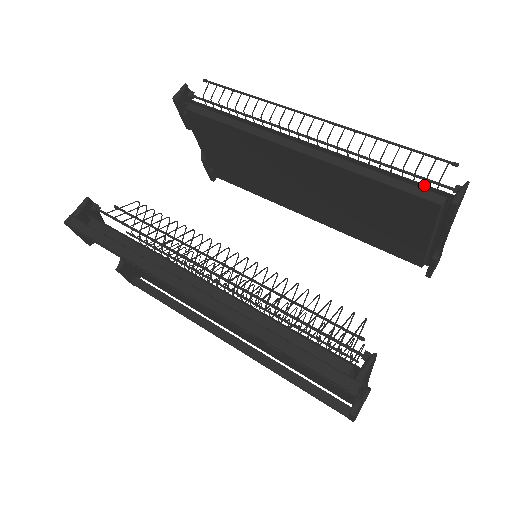
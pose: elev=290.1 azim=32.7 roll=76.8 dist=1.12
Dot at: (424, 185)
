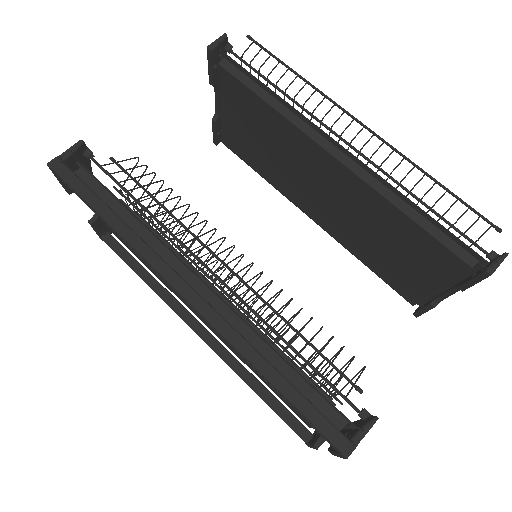
Dot at: (461, 242)
